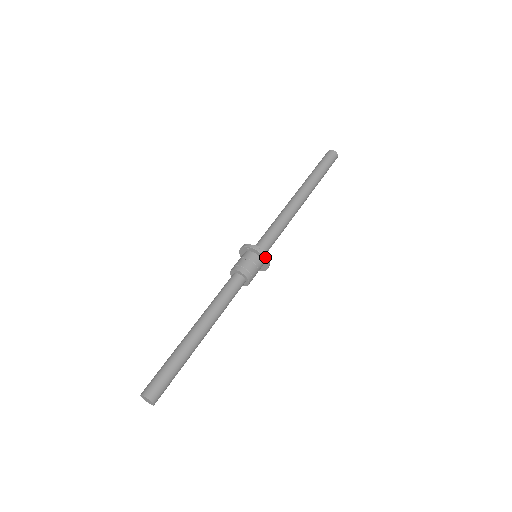
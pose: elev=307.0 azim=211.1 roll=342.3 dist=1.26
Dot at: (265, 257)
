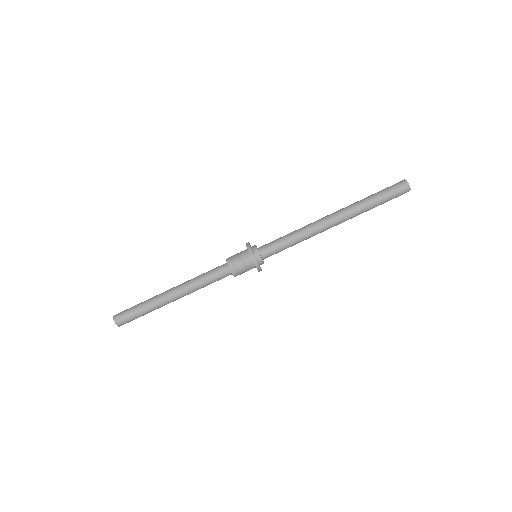
Dot at: (259, 271)
